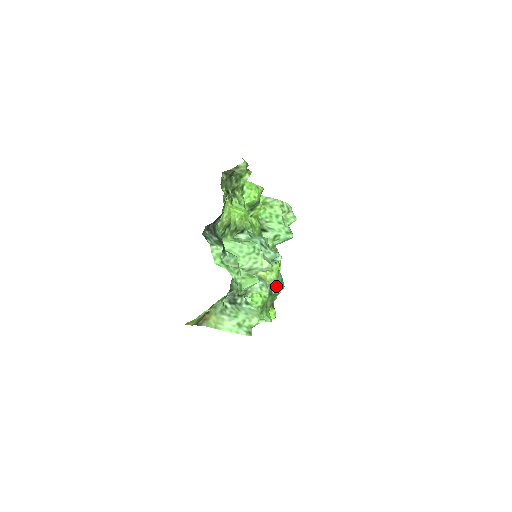
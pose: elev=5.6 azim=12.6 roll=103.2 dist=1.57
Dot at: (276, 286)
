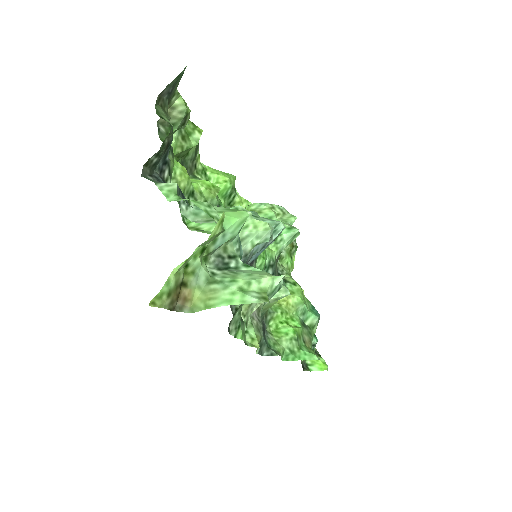
Dot at: (307, 314)
